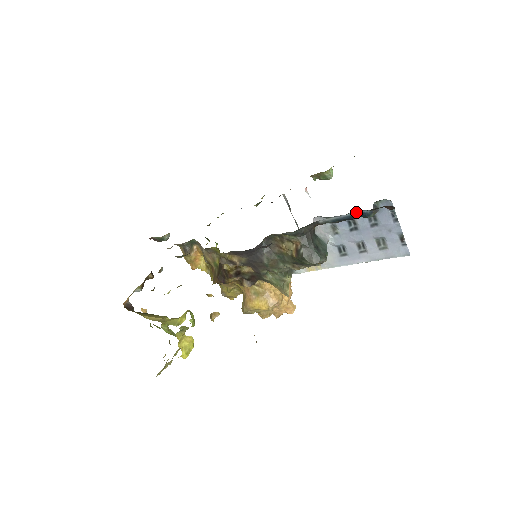
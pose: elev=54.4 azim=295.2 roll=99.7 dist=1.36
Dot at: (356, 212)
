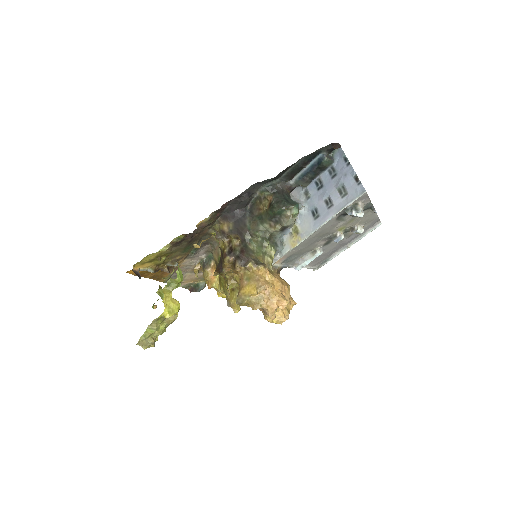
Dot at: (313, 161)
